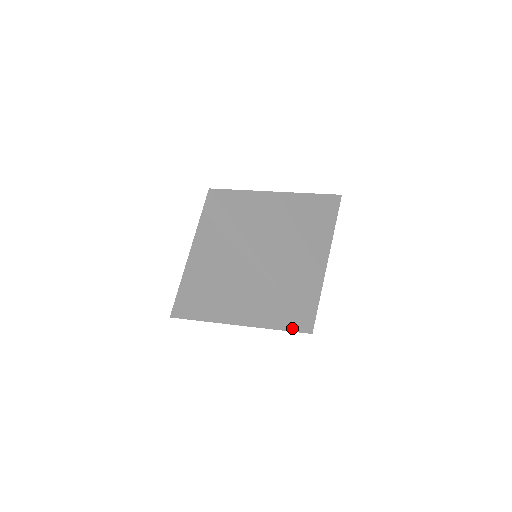
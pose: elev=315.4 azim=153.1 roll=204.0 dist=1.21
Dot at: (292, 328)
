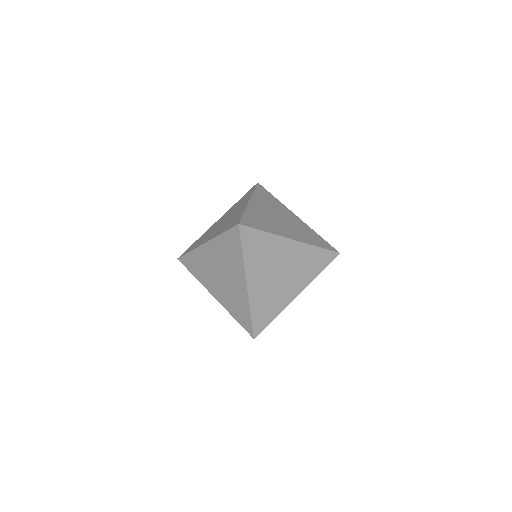
Dot at: (328, 248)
